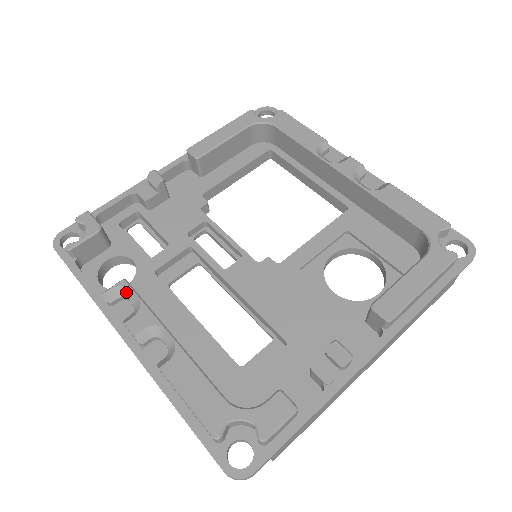
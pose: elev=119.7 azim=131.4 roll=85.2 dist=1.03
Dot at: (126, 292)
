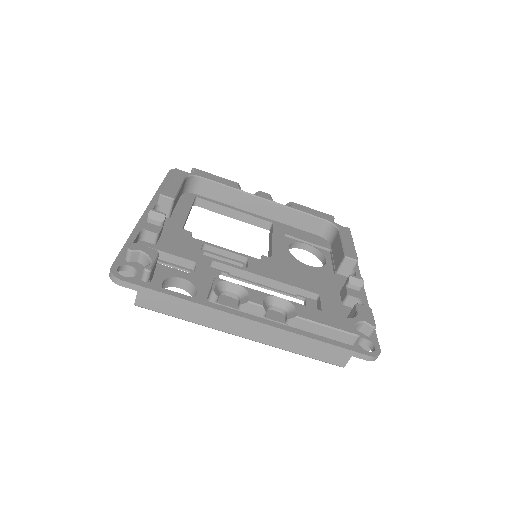
Dot at: (224, 286)
